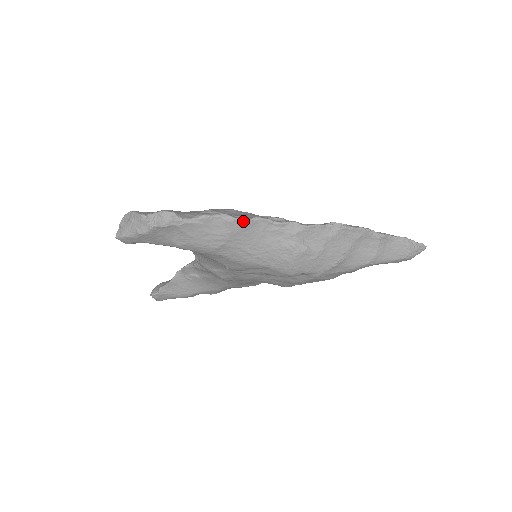
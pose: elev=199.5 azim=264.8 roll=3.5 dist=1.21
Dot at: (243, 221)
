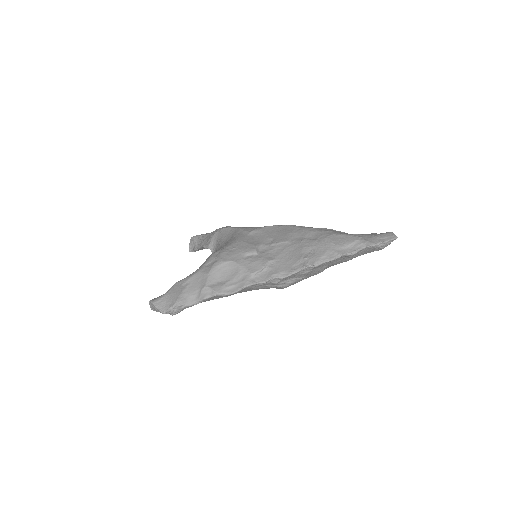
Dot at: (234, 293)
